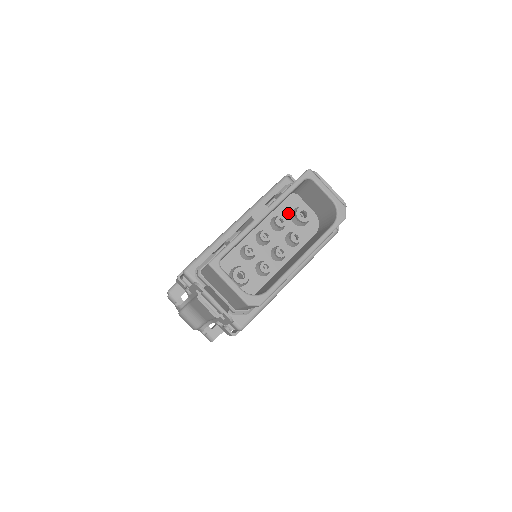
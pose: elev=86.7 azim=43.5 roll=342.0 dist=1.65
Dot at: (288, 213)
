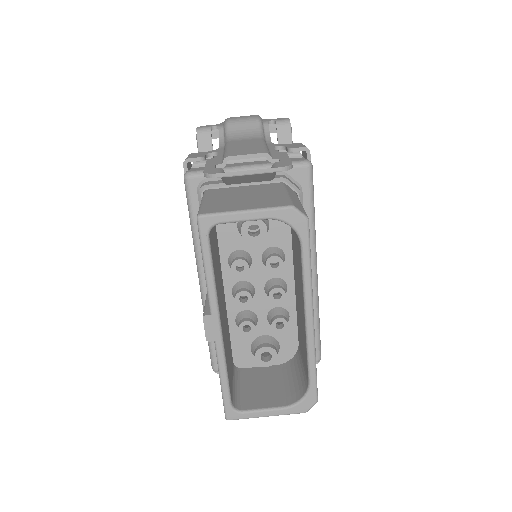
Dot at: (236, 237)
